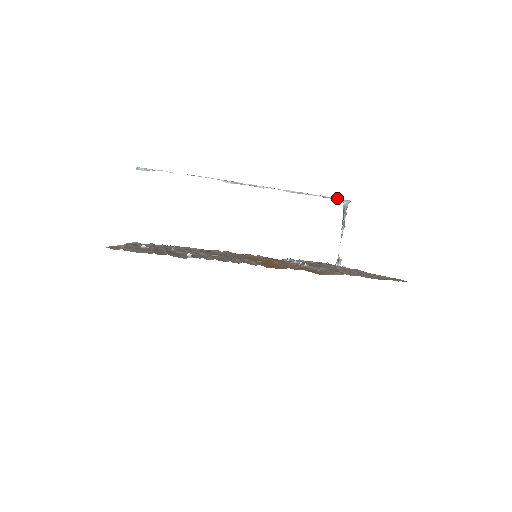
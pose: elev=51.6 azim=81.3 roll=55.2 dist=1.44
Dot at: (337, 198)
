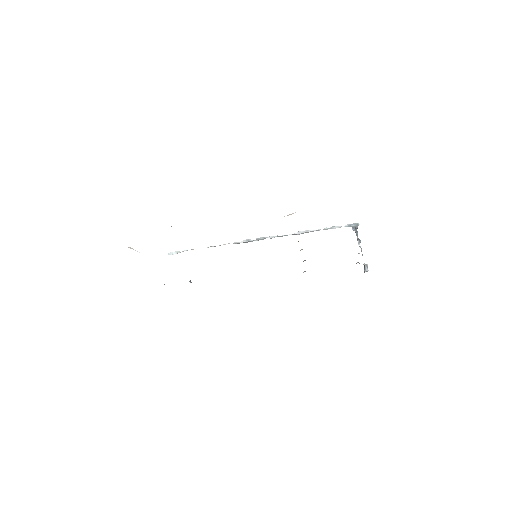
Dot at: (344, 226)
